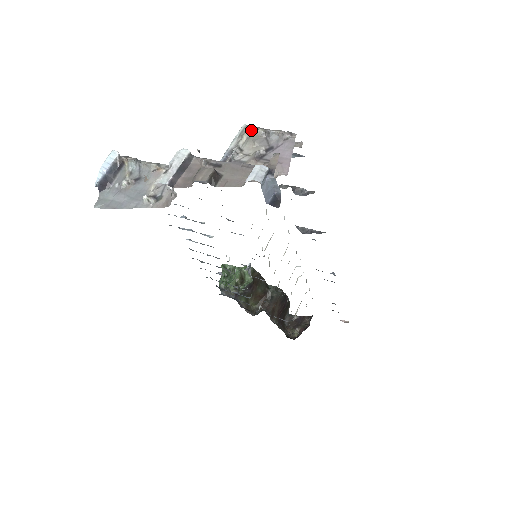
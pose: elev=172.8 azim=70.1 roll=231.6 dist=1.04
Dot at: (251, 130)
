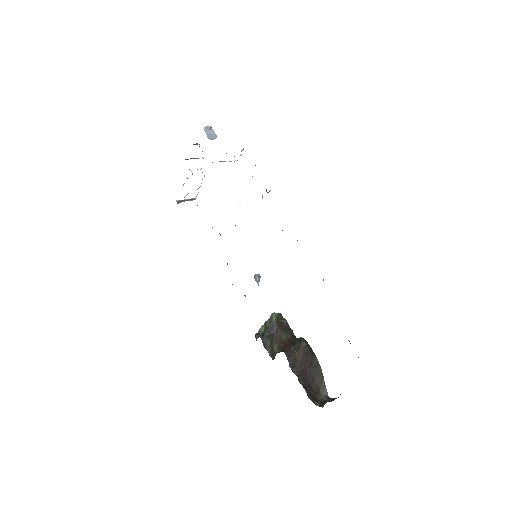
Dot at: occluded
